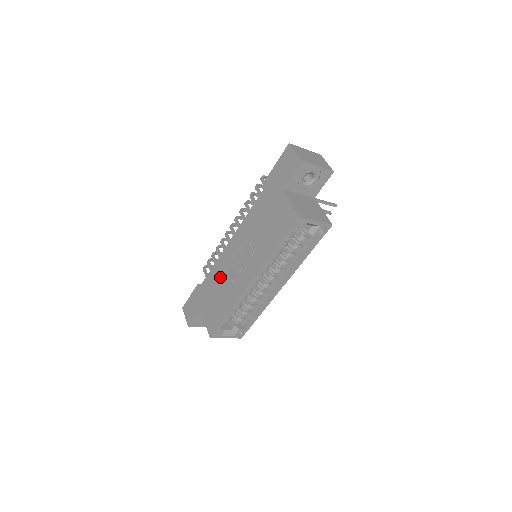
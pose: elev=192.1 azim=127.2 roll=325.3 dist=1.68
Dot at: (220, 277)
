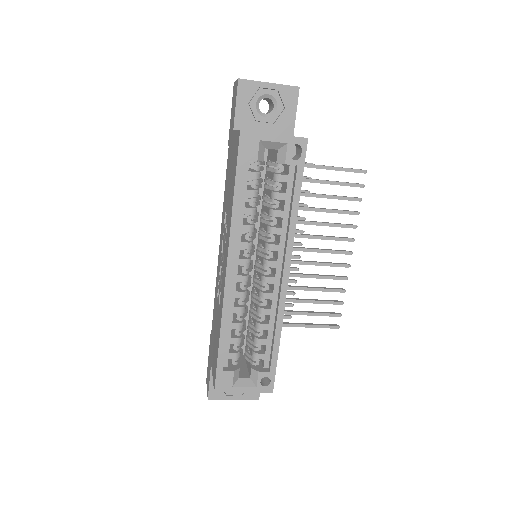
Dot at: (216, 300)
